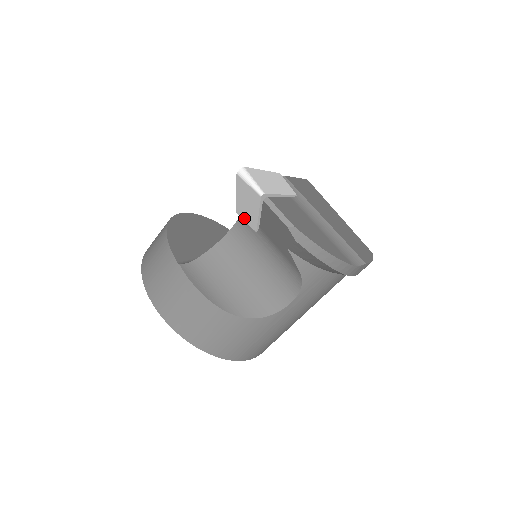
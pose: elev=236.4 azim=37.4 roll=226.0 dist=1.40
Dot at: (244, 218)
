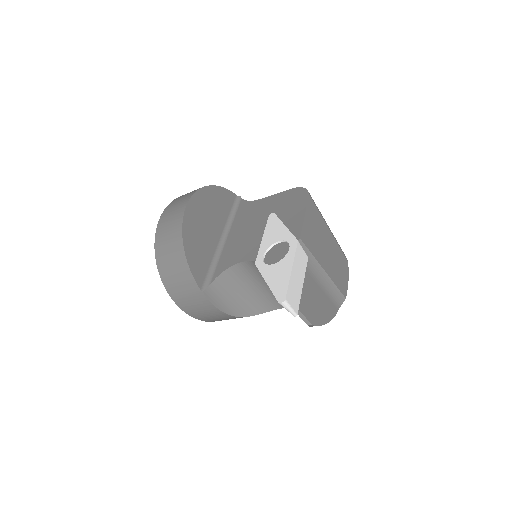
Dot at: occluded
